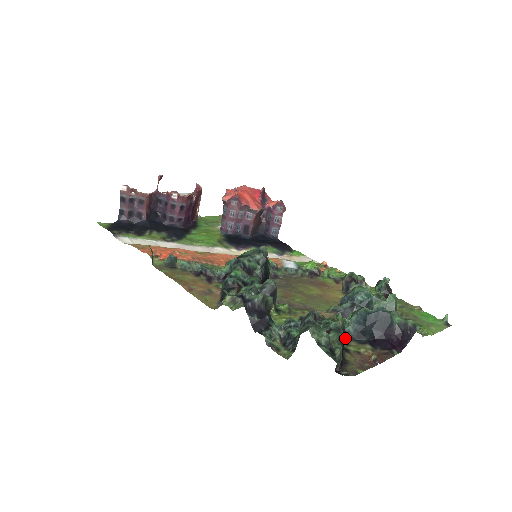
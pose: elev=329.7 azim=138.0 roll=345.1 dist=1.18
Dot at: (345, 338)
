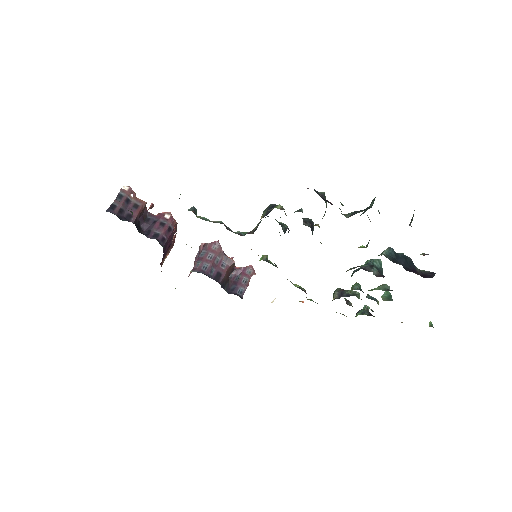
Dot at: (386, 256)
